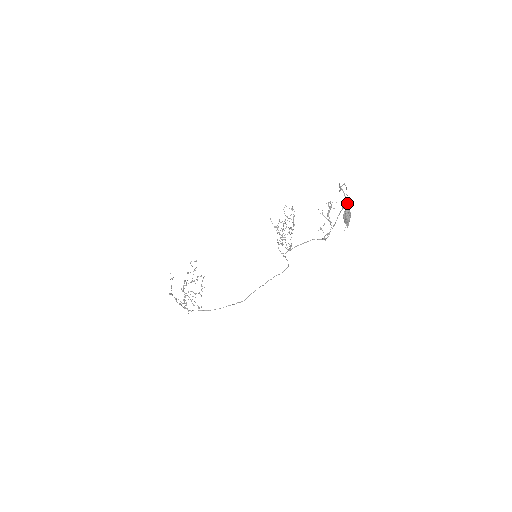
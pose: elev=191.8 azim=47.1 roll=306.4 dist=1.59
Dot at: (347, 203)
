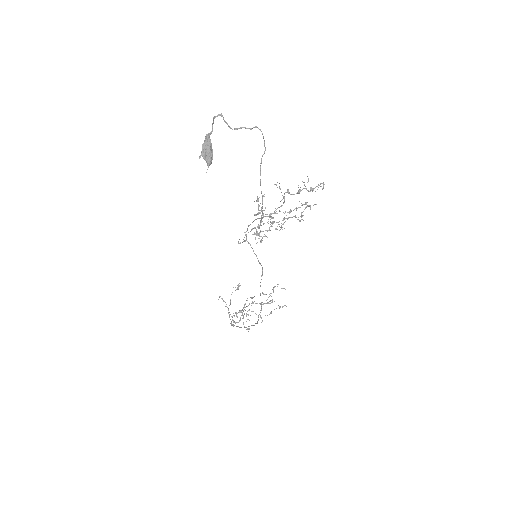
Dot at: (208, 133)
